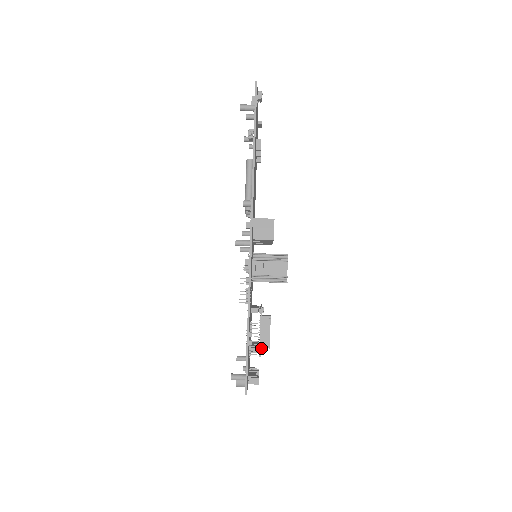
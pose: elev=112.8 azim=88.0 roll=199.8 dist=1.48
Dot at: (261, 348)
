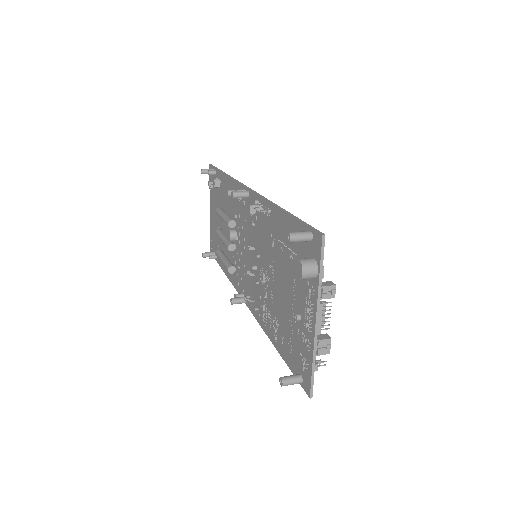
Dot at: occluded
